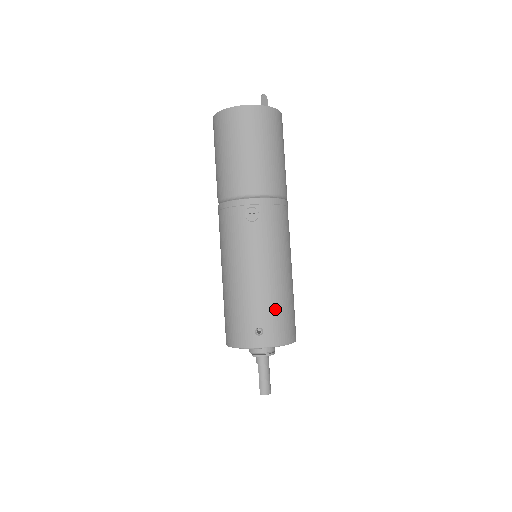
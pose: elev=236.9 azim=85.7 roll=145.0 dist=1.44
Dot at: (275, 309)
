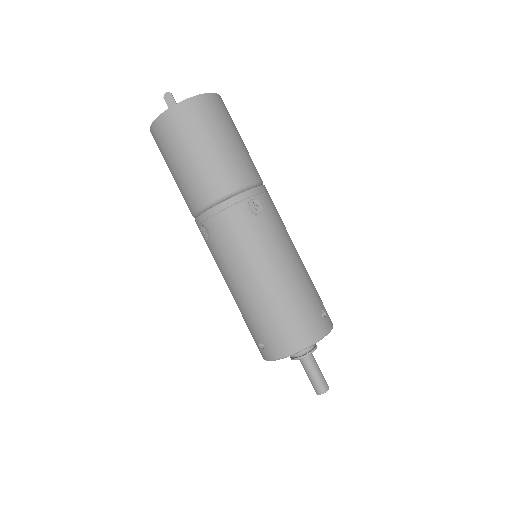
Dot at: (263, 322)
